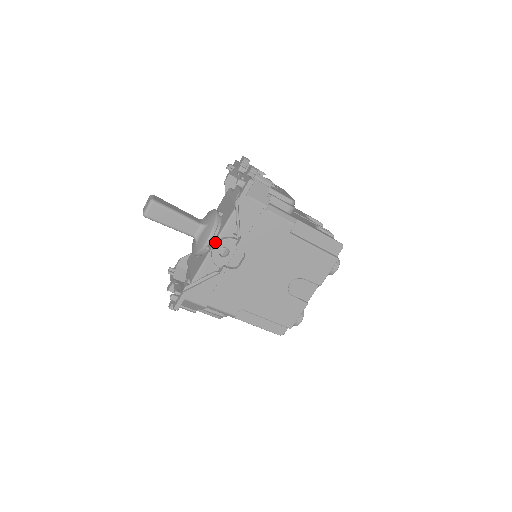
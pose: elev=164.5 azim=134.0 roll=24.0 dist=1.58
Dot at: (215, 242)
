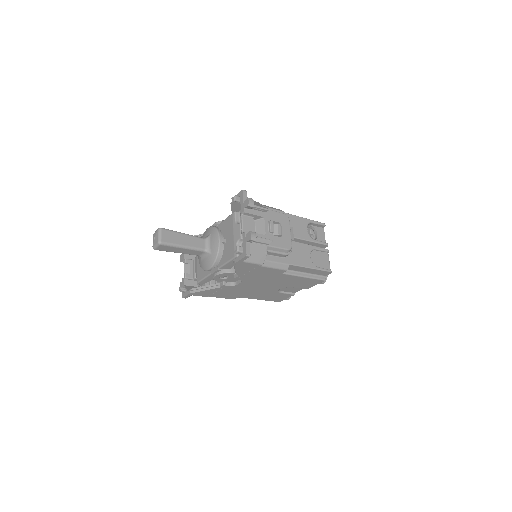
Dot at: (216, 271)
